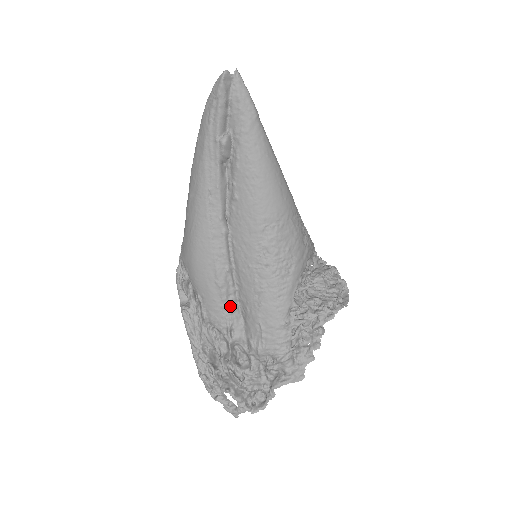
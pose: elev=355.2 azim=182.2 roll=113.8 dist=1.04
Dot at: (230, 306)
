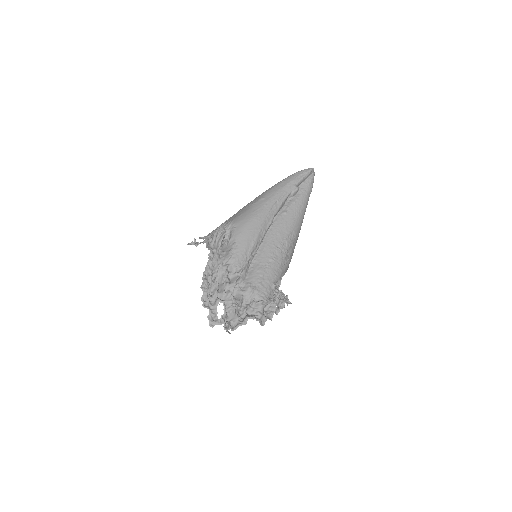
Dot at: (249, 259)
